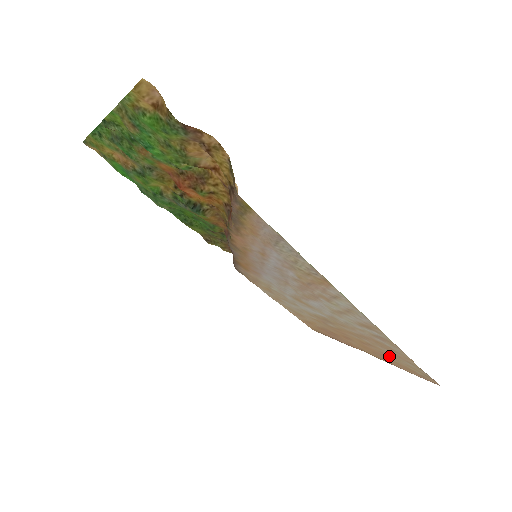
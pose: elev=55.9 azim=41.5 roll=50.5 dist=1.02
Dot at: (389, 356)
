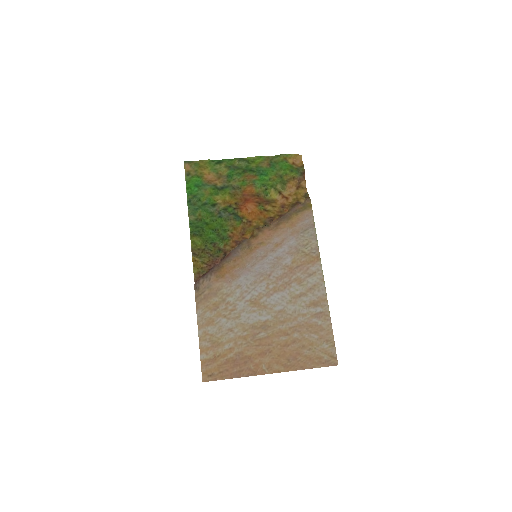
Dot at: (307, 348)
